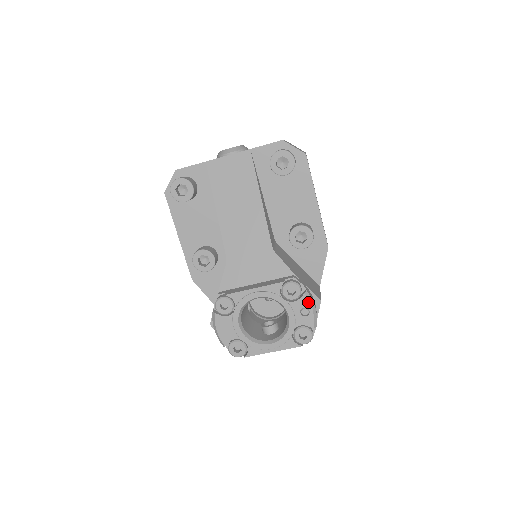
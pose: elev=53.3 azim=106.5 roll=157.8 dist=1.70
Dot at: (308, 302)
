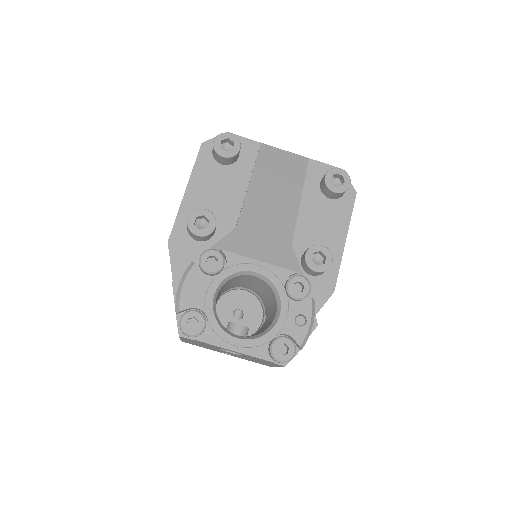
Dot at: (310, 310)
